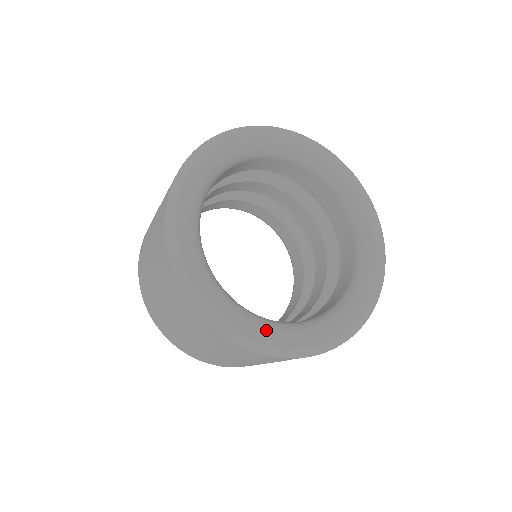
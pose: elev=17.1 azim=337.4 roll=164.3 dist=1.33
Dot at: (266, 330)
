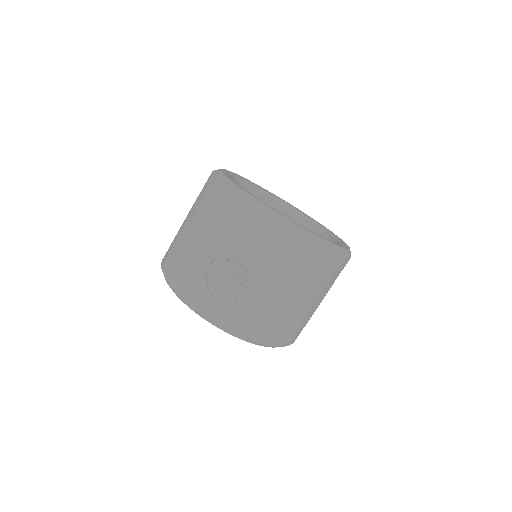
Dot at: occluded
